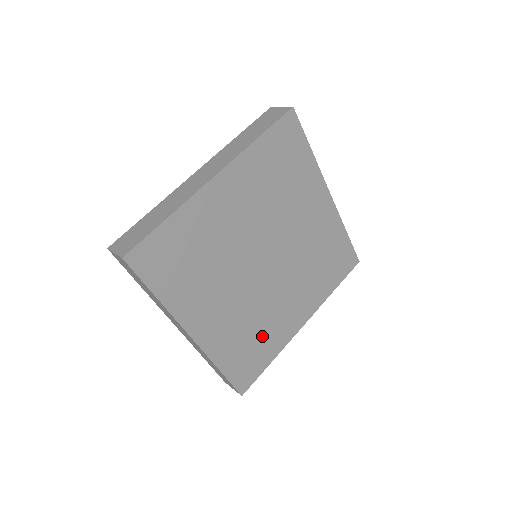
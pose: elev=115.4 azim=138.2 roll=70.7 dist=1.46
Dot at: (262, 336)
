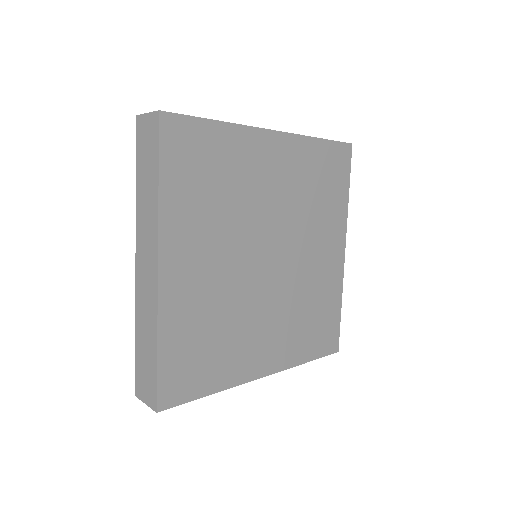
Dot at: (318, 304)
